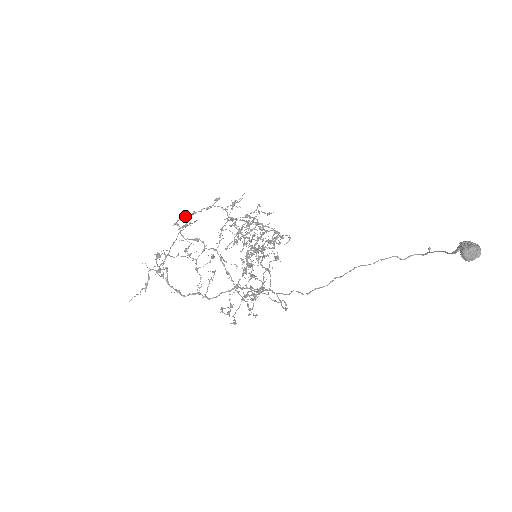
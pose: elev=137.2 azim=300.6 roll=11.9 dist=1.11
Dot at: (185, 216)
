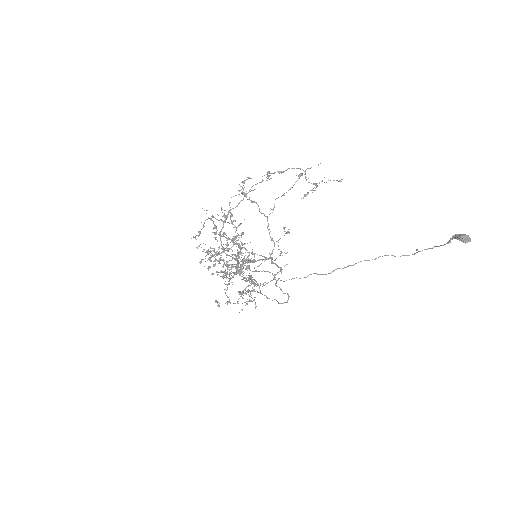
Dot at: occluded
